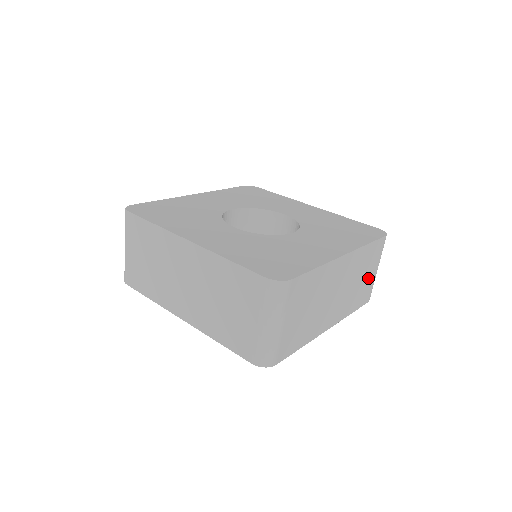
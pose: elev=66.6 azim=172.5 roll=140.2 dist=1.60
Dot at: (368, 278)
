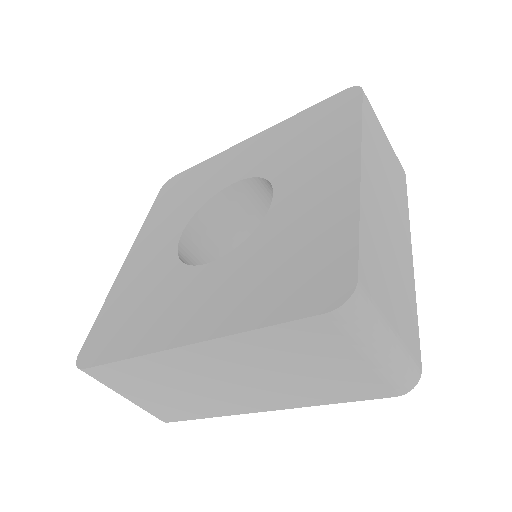
Dot at: (388, 154)
